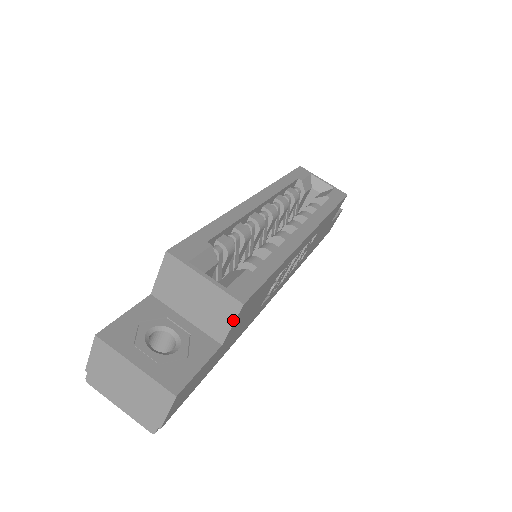
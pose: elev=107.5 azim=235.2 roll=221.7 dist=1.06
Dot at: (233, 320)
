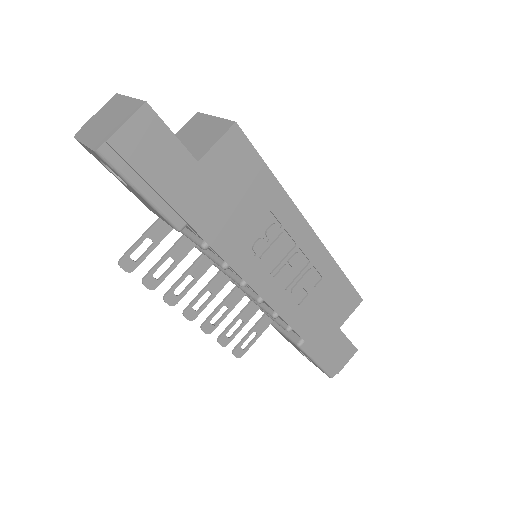
Dot at: (220, 137)
